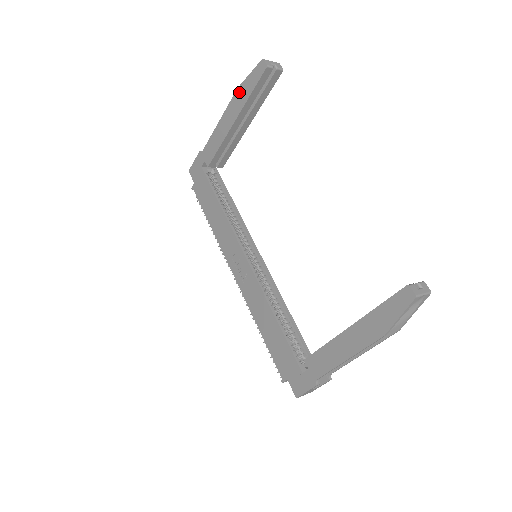
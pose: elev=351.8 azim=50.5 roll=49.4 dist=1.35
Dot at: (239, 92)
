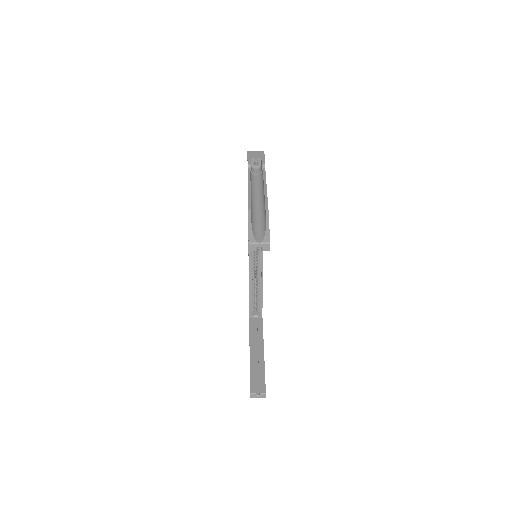
Dot at: occluded
